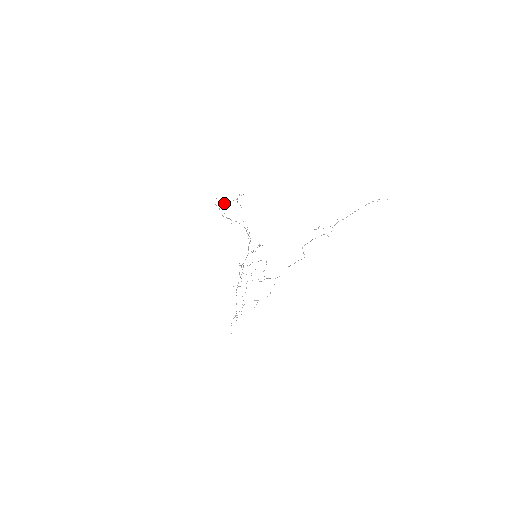
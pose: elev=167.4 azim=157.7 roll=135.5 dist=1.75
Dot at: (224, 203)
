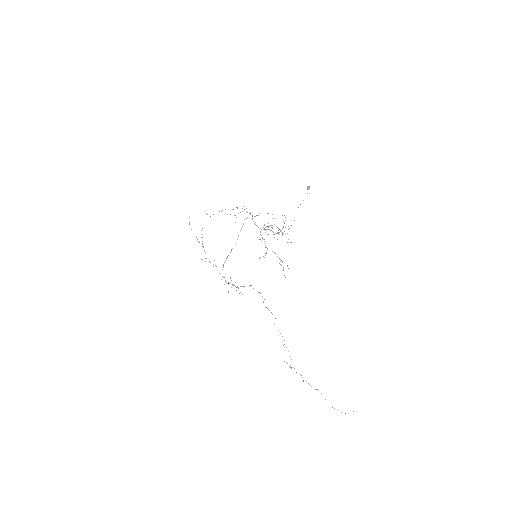
Dot at: occluded
